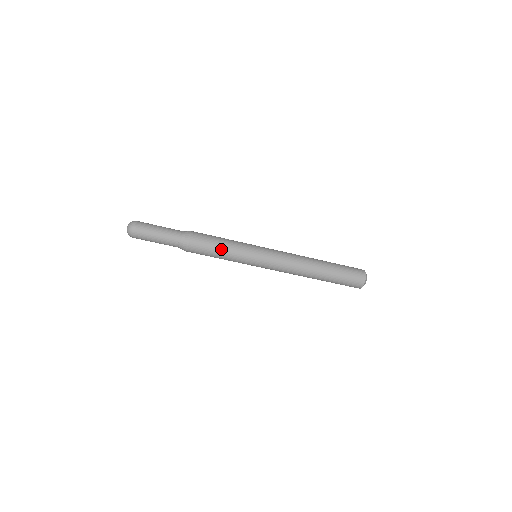
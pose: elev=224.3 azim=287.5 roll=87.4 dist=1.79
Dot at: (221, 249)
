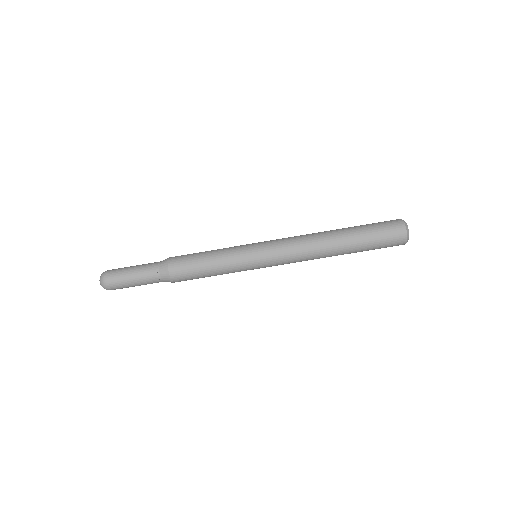
Dot at: (209, 268)
